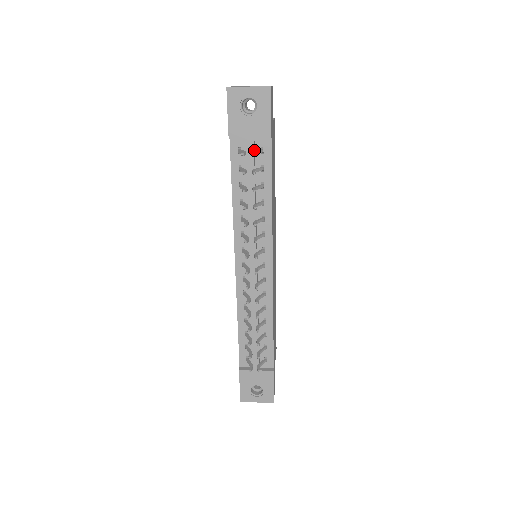
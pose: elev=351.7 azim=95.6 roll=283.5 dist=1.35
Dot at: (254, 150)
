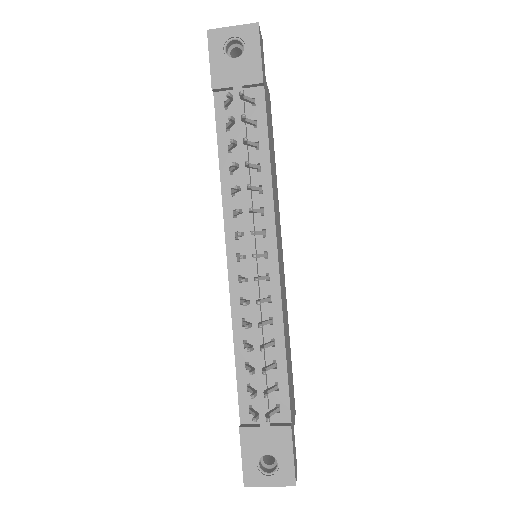
Dot at: (243, 101)
